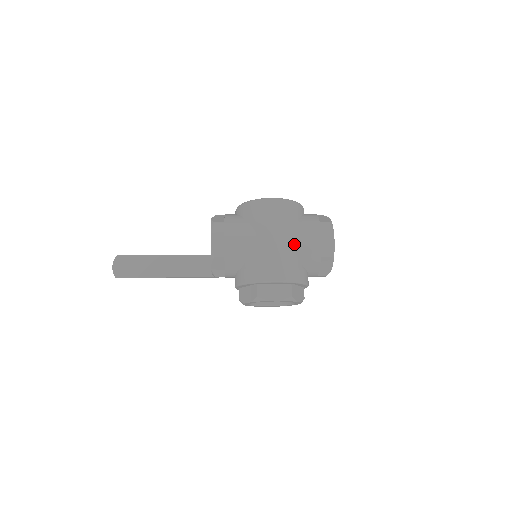
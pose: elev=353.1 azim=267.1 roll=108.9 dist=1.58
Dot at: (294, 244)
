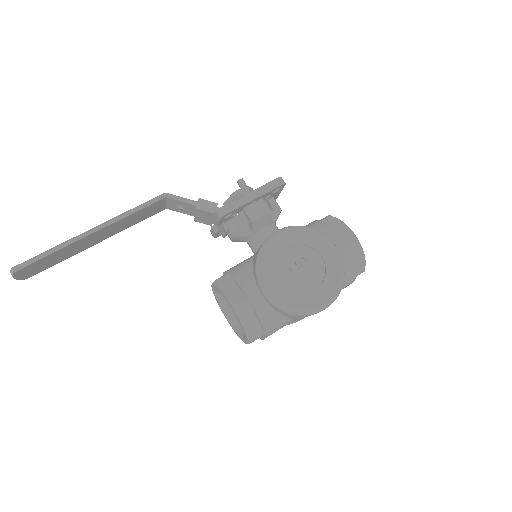
Dot at: occluded
